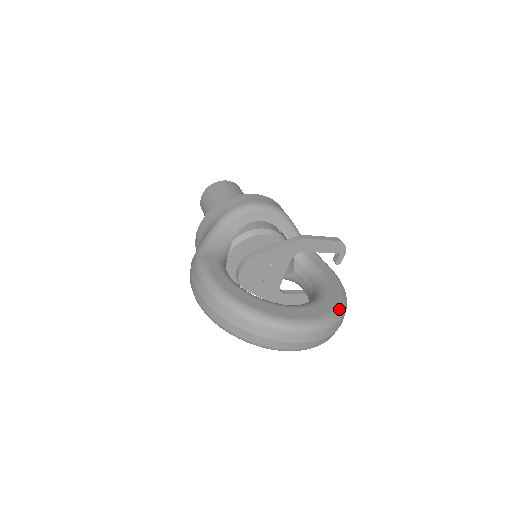
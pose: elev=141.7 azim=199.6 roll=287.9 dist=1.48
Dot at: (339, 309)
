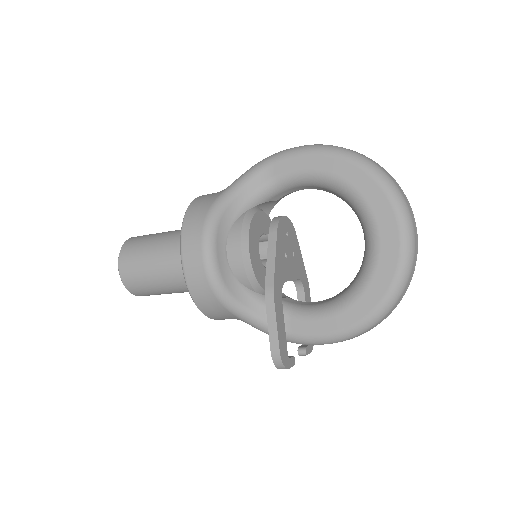
Dot at: occluded
